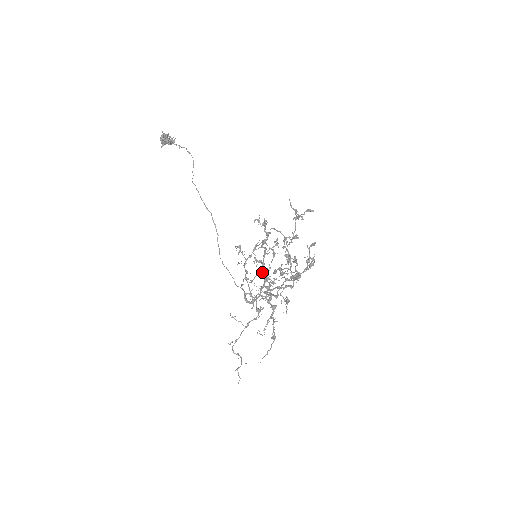
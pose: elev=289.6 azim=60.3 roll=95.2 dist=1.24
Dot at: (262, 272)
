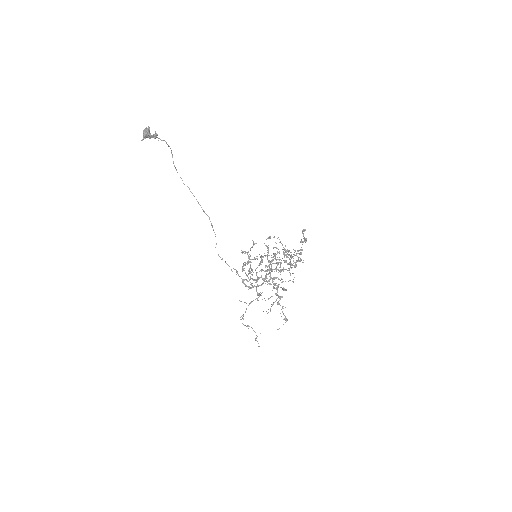
Dot at: (280, 280)
